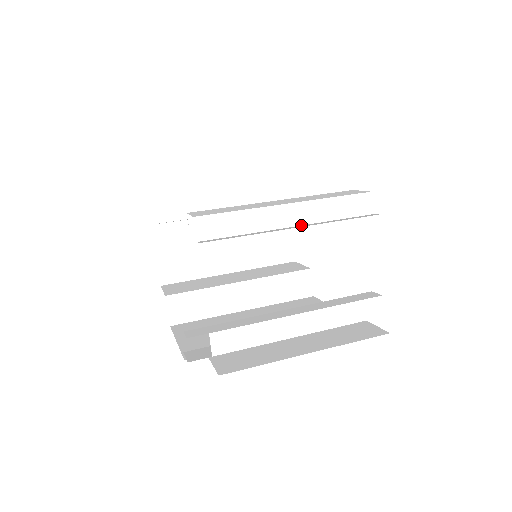
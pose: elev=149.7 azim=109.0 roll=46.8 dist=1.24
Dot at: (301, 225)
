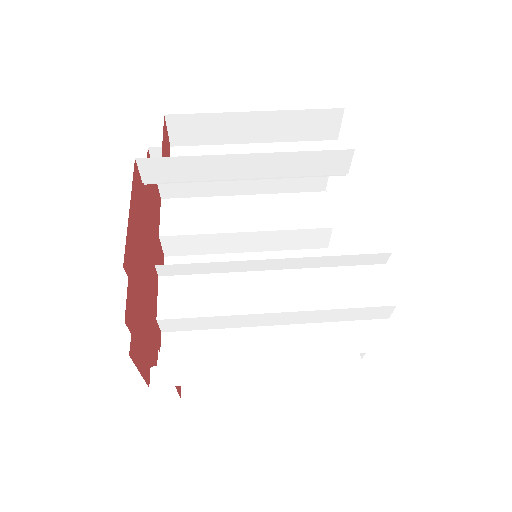
Dot at: (291, 324)
